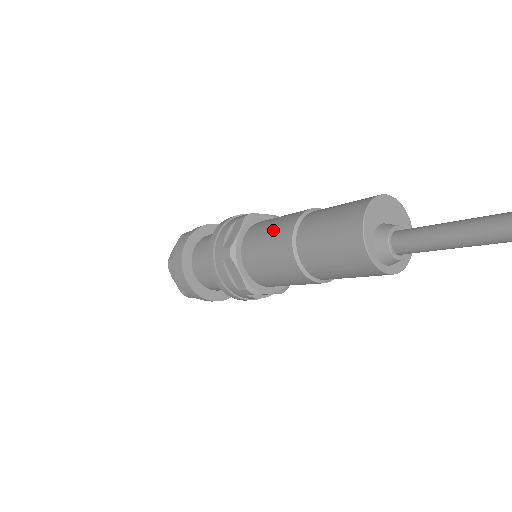
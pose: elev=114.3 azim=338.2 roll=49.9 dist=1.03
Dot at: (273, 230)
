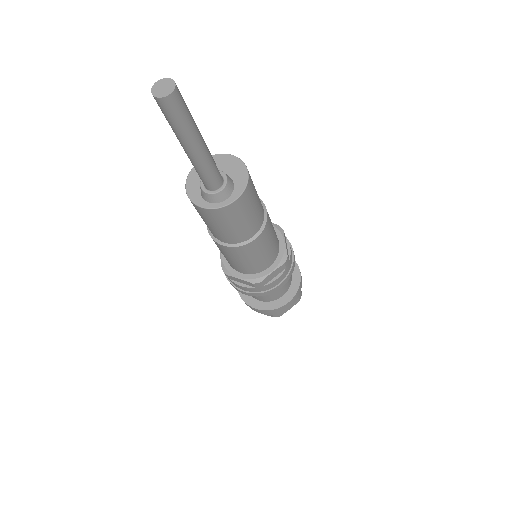
Dot at: occluded
